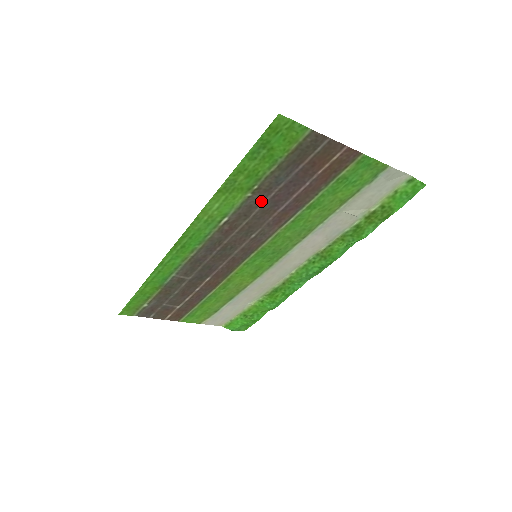
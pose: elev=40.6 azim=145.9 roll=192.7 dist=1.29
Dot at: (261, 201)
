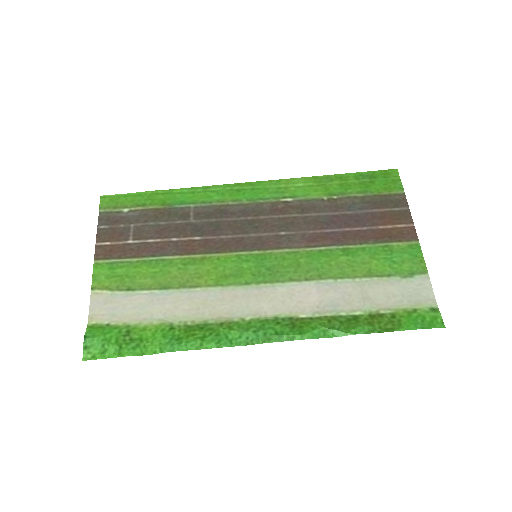
Dot at: (324, 211)
